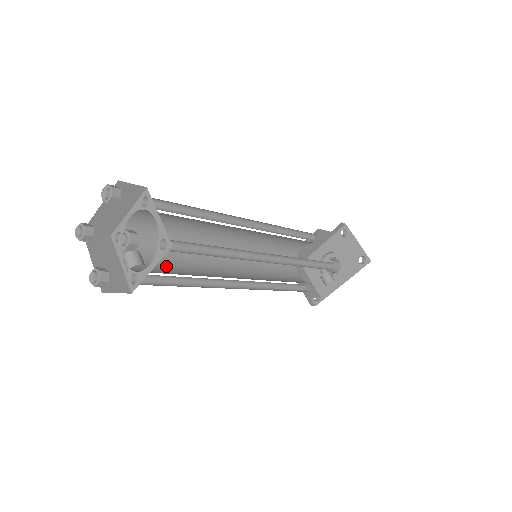
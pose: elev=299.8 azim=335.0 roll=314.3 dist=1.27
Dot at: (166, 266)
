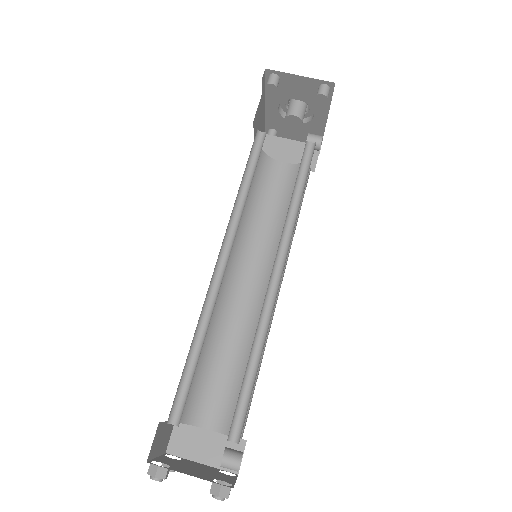
Dot at: (229, 379)
